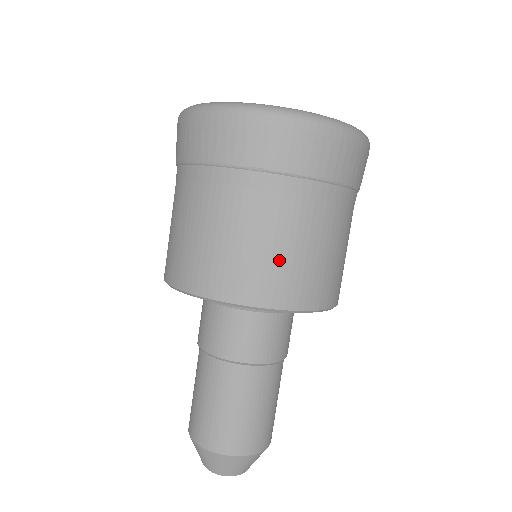
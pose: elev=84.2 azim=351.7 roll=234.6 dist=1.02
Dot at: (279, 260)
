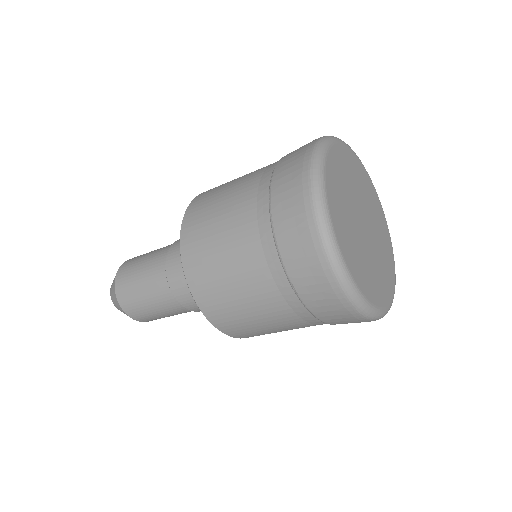
Dot at: (248, 322)
